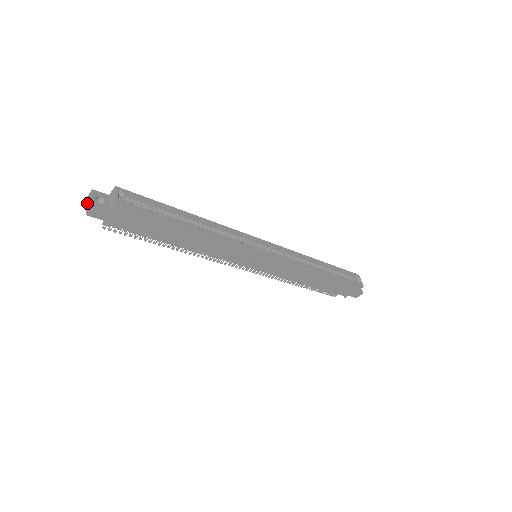
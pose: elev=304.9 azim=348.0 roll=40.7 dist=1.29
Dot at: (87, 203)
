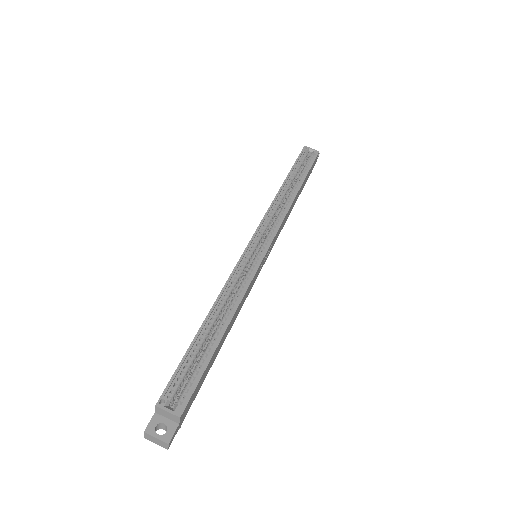
Dot at: (154, 442)
